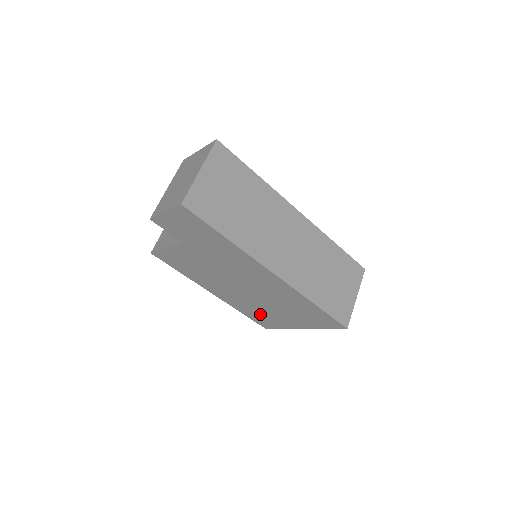
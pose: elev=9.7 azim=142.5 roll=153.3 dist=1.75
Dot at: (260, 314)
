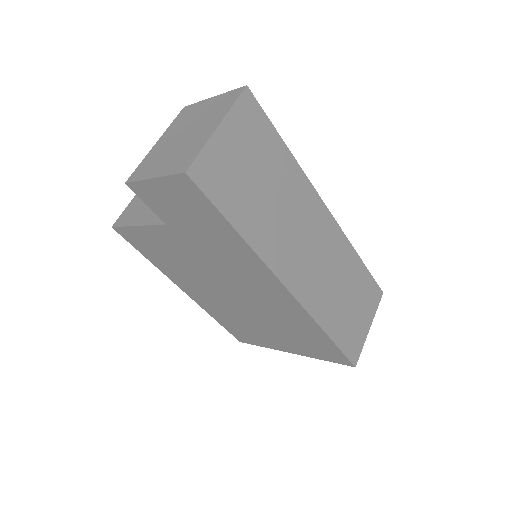
Dot at: (240, 326)
